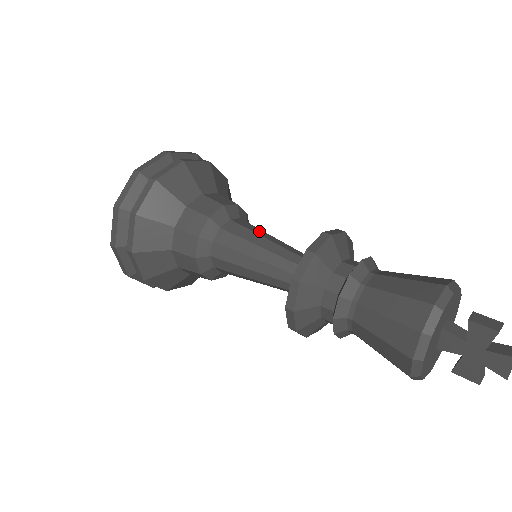
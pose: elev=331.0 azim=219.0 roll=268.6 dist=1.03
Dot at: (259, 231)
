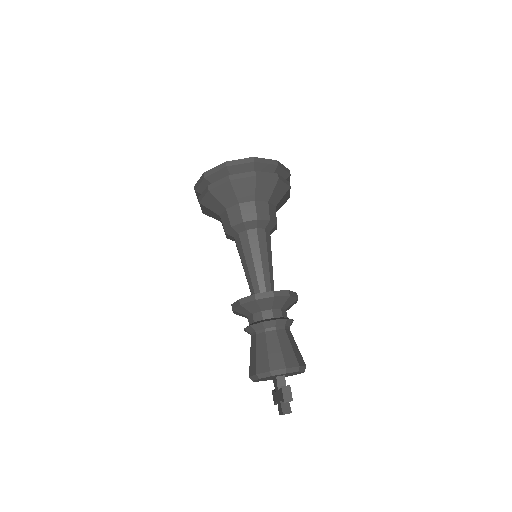
Dot at: (264, 248)
